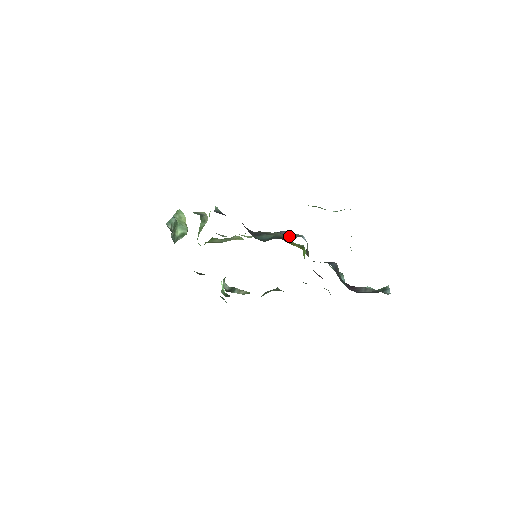
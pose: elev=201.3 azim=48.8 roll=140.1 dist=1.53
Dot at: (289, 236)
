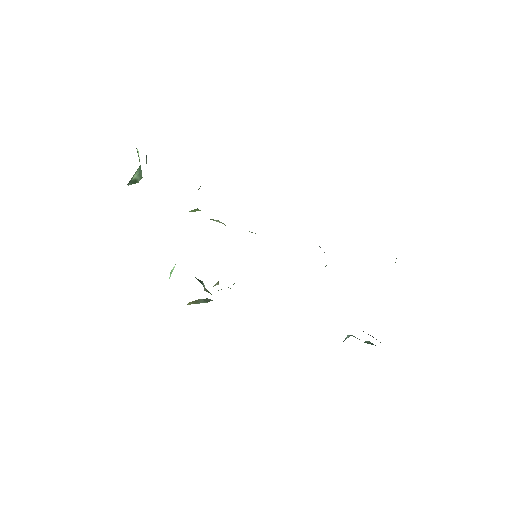
Dot at: occluded
